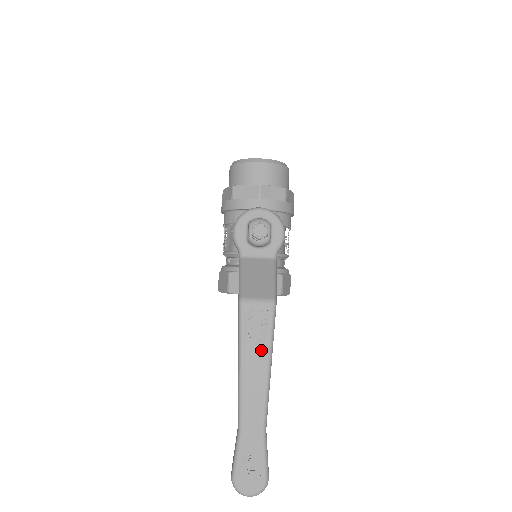
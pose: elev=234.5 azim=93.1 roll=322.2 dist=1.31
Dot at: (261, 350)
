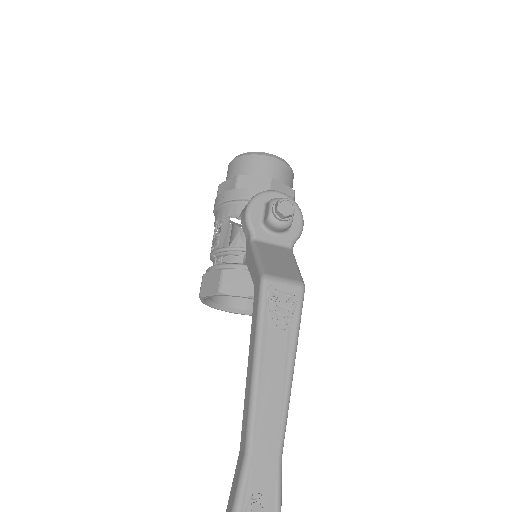
Dot at: (284, 343)
